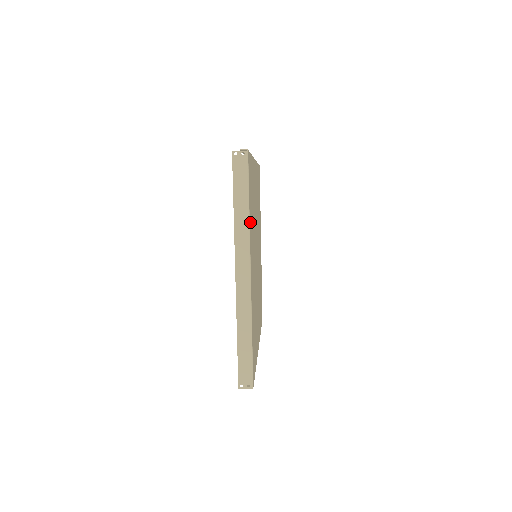
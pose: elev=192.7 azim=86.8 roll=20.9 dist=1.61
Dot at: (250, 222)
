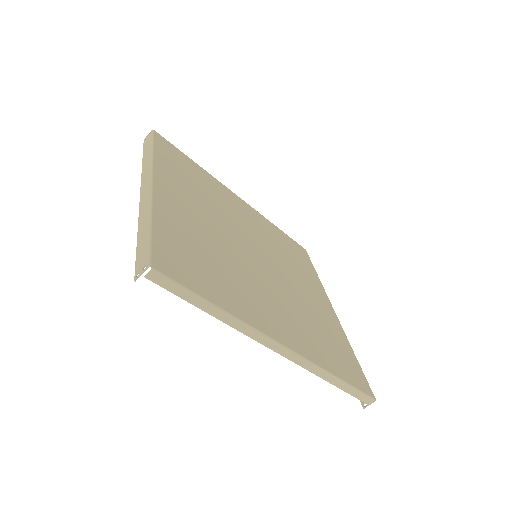
Dot at: (162, 163)
